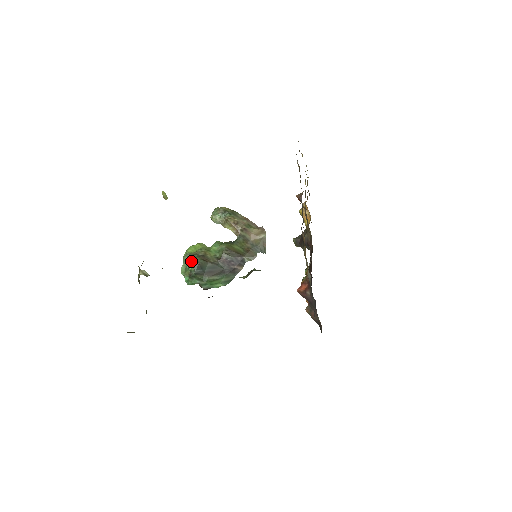
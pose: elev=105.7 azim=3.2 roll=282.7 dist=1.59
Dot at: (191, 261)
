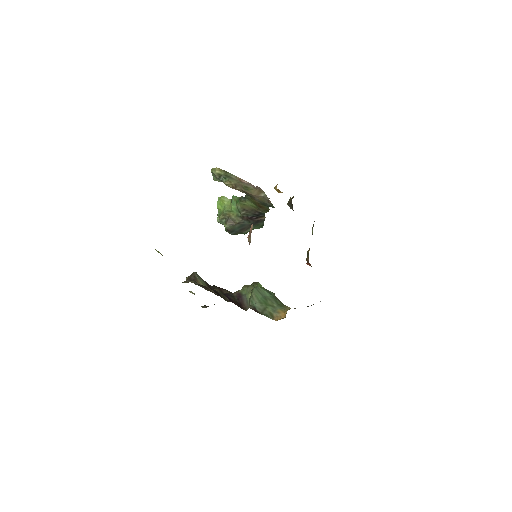
Dot at: occluded
